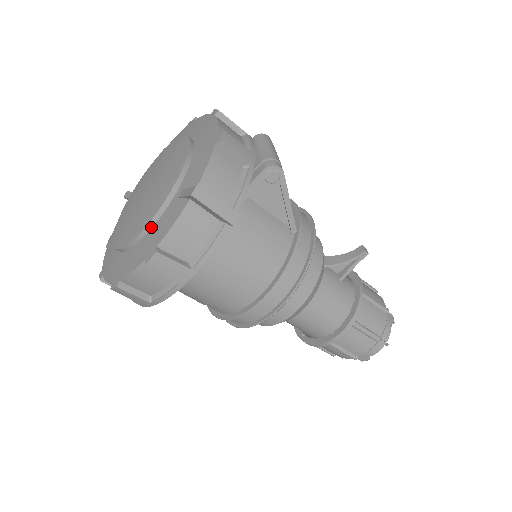
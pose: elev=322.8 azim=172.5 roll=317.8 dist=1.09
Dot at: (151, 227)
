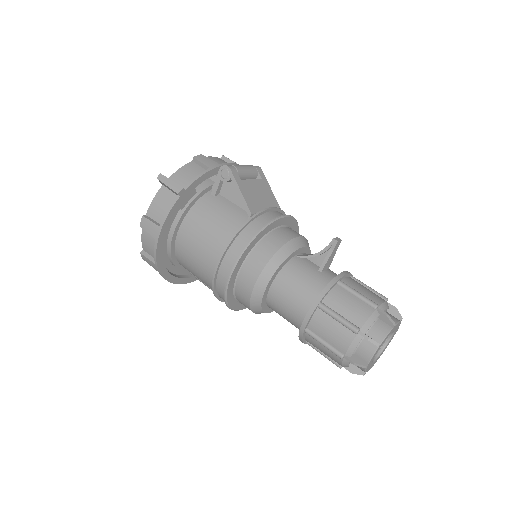
Dot at: occluded
